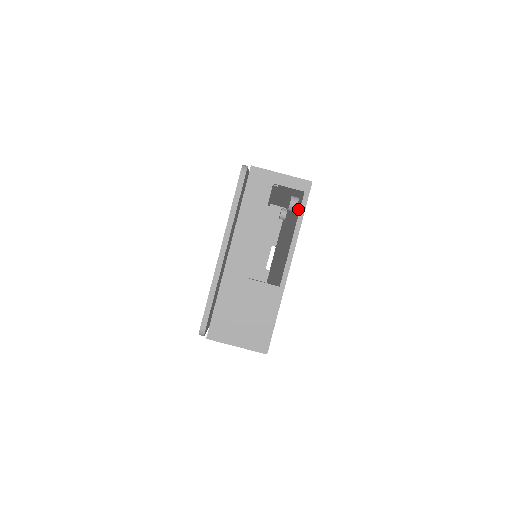
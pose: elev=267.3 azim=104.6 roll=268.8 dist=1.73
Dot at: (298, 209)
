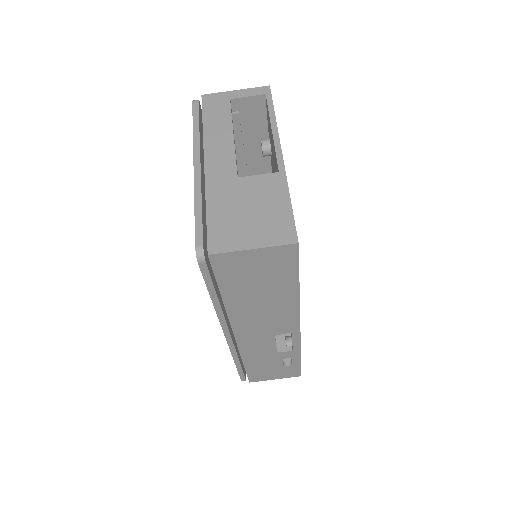
Dot at: occluded
